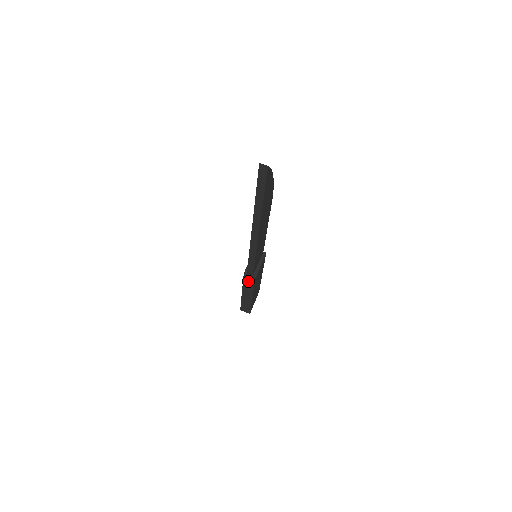
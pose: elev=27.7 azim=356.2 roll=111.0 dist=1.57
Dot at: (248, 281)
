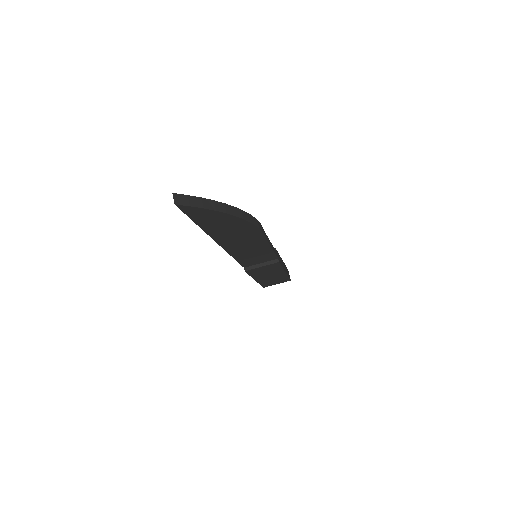
Dot at: occluded
